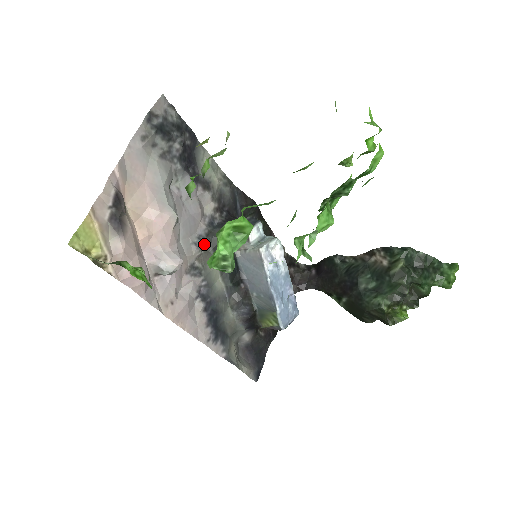
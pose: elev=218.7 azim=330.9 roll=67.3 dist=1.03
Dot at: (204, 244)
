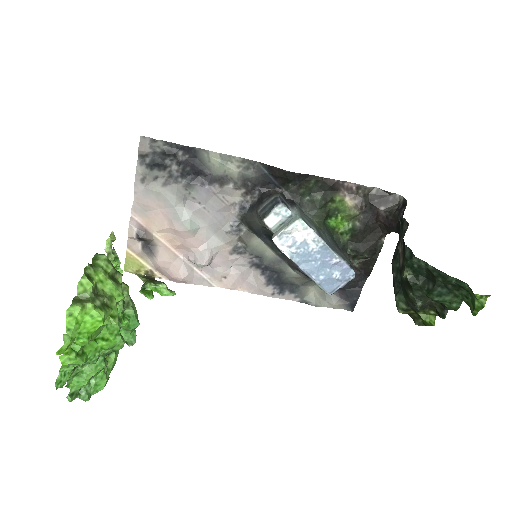
Dot at: (243, 226)
